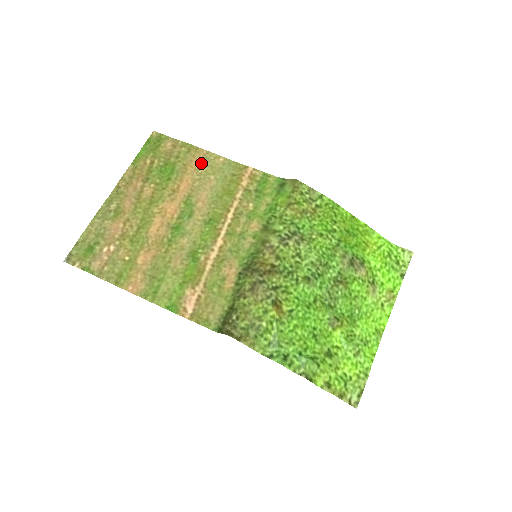
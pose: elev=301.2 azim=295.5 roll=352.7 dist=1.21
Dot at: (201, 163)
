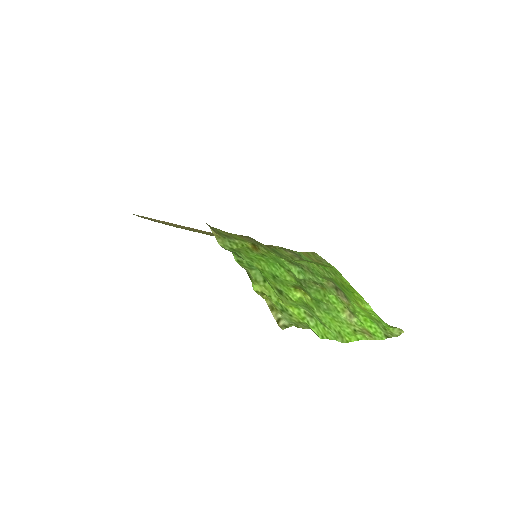
Dot at: occluded
